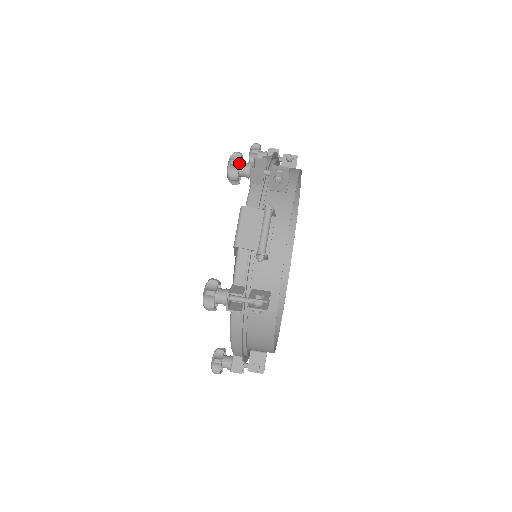
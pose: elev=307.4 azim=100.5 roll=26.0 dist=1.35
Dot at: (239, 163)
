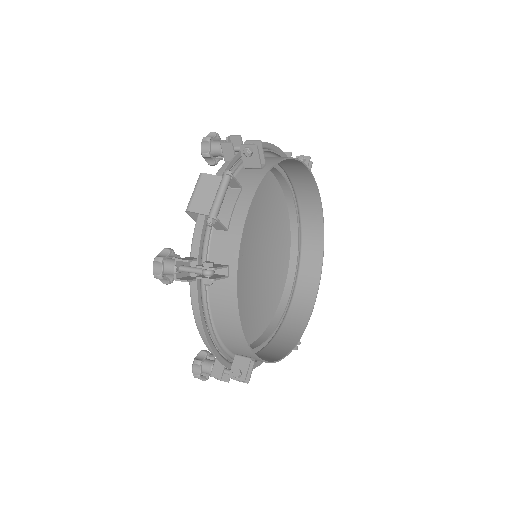
Dot at: (214, 142)
